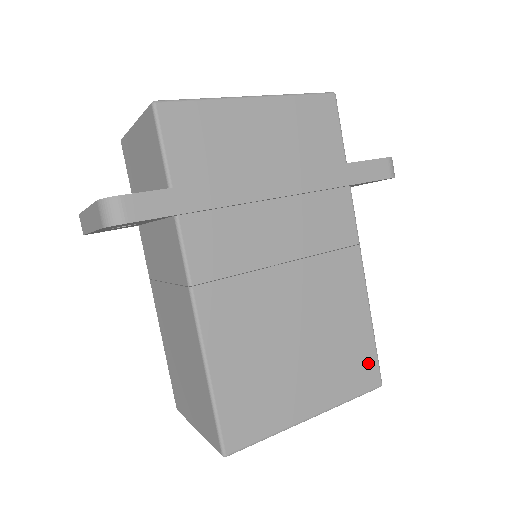
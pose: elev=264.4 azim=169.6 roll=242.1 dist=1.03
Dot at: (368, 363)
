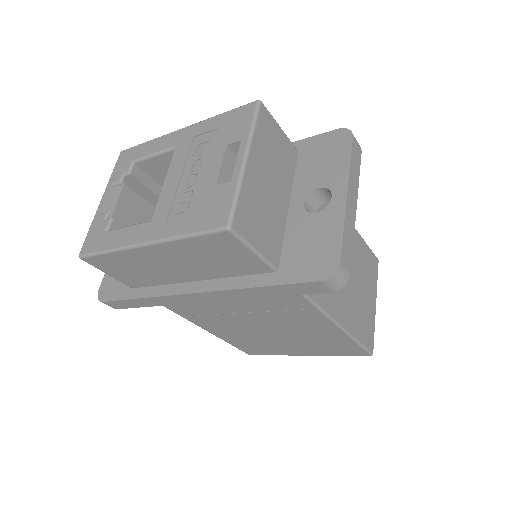
Dot at: (352, 348)
